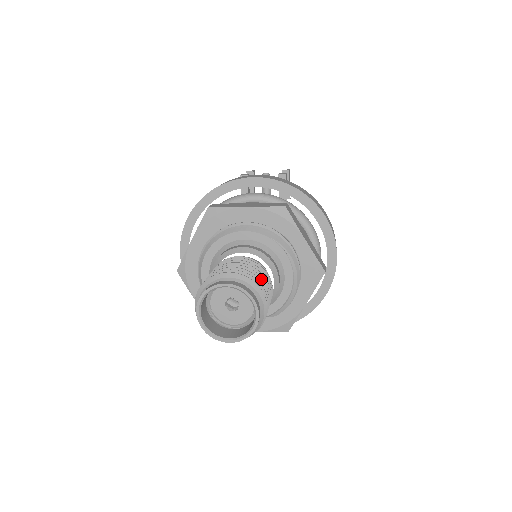
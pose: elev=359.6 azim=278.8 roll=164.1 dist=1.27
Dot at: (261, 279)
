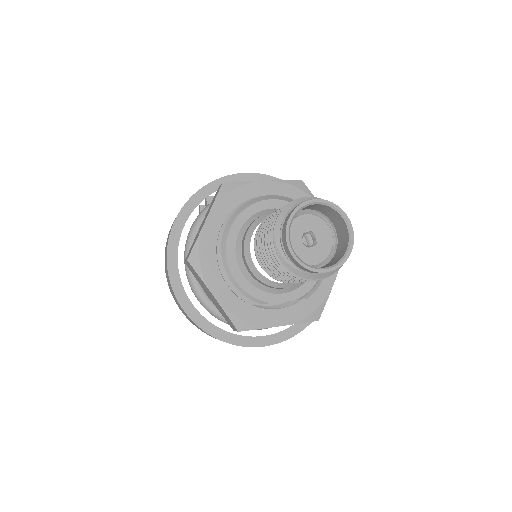
Dot at: (327, 217)
